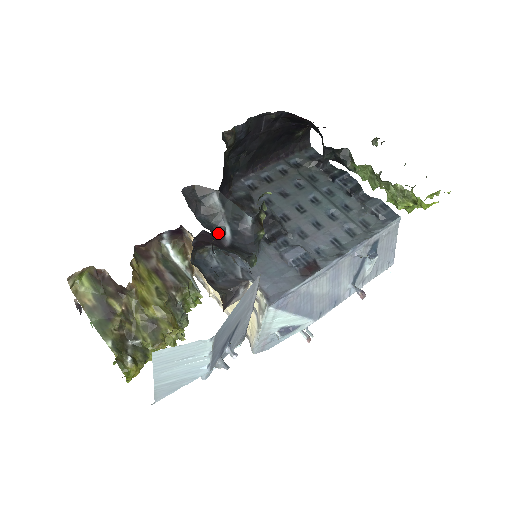
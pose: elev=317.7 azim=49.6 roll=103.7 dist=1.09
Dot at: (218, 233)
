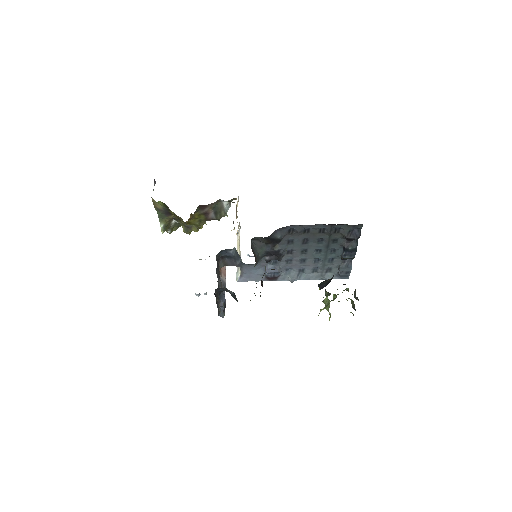
Dot at: occluded
